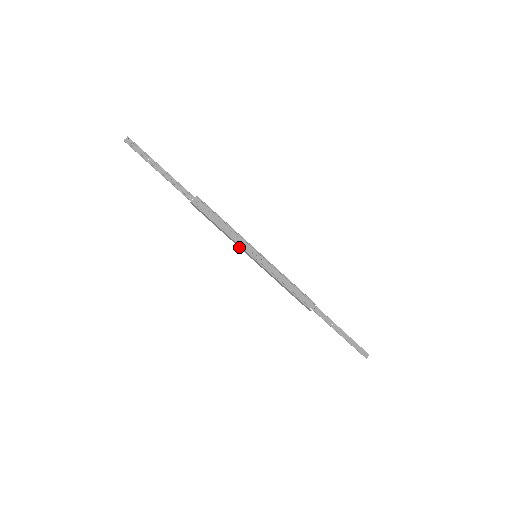
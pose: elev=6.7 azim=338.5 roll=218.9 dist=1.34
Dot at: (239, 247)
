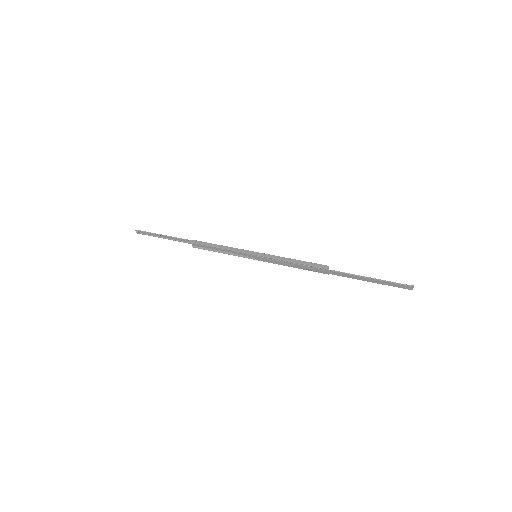
Dot at: (242, 254)
